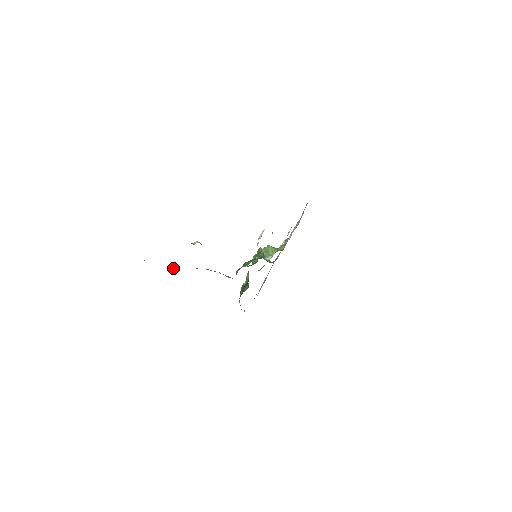
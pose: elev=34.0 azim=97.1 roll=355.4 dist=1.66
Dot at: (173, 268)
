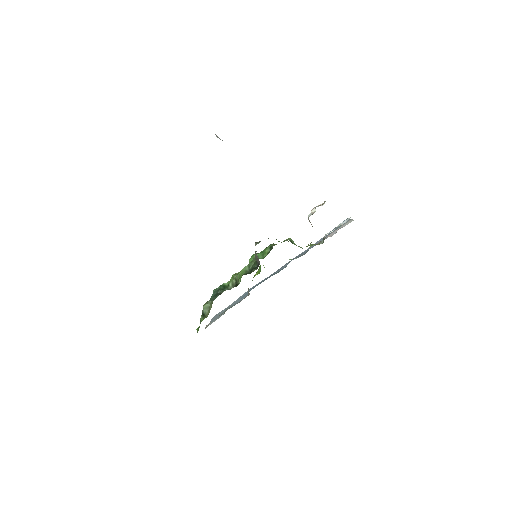
Dot at: occluded
